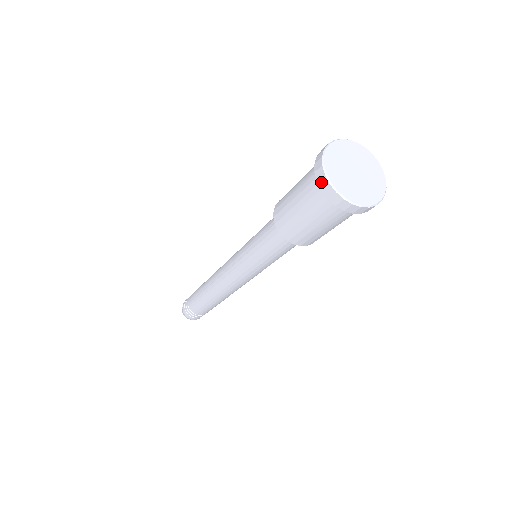
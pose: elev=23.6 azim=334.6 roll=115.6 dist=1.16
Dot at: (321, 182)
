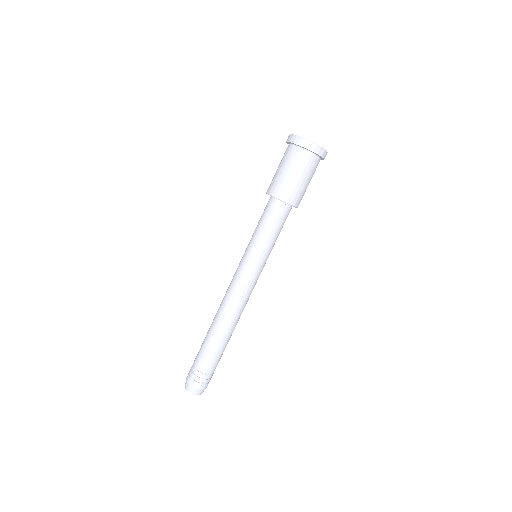
Dot at: (306, 145)
